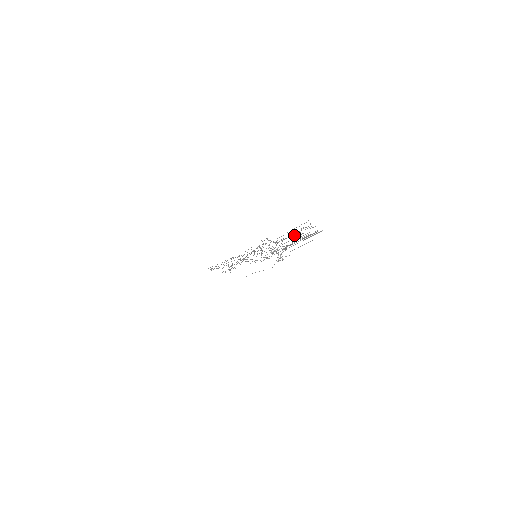
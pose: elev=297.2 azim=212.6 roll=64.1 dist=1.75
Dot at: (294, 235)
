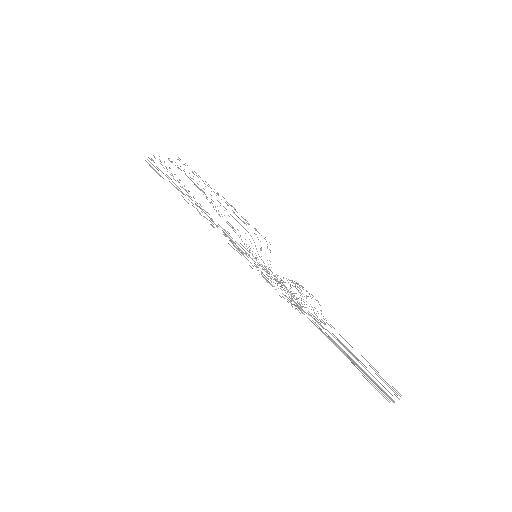
Dot at: (351, 358)
